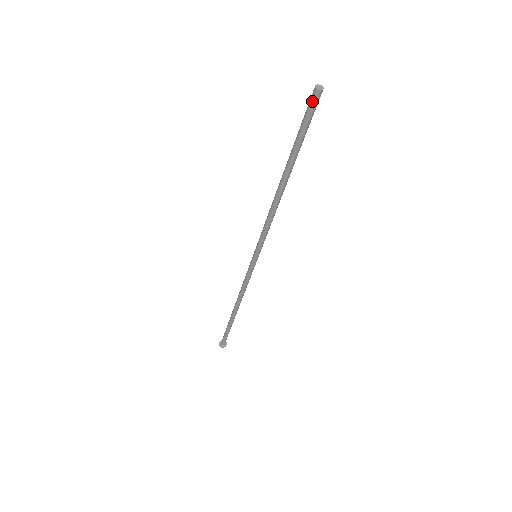
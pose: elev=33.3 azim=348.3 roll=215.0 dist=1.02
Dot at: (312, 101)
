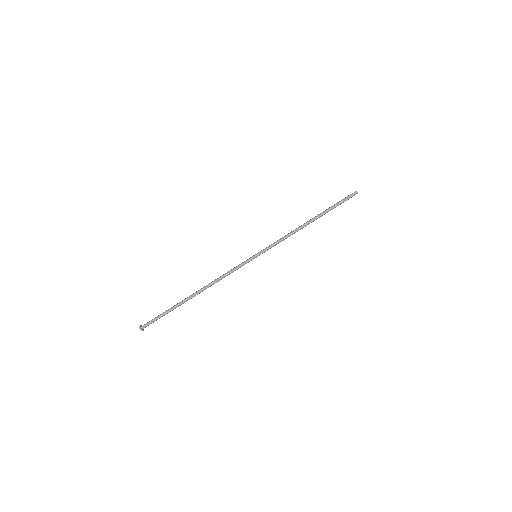
Dot at: (352, 194)
